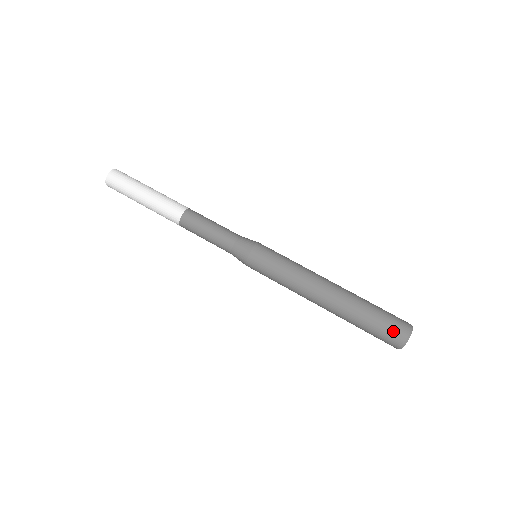
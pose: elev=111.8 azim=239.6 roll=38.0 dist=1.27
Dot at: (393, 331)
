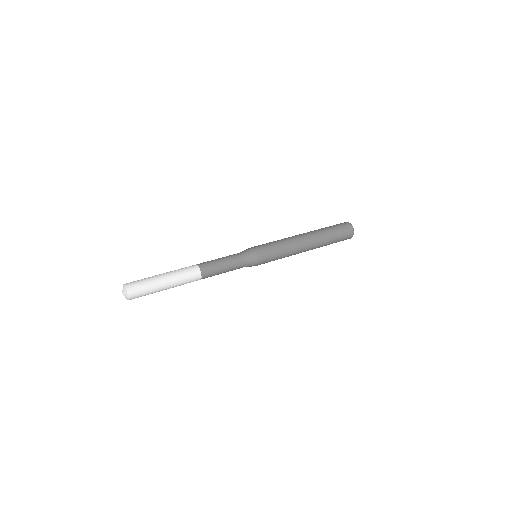
Dot at: (340, 224)
